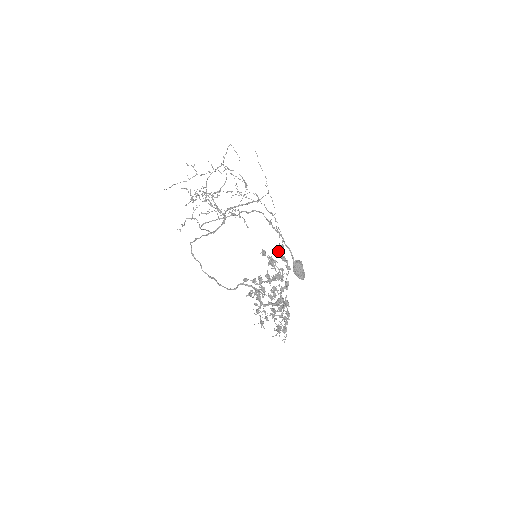
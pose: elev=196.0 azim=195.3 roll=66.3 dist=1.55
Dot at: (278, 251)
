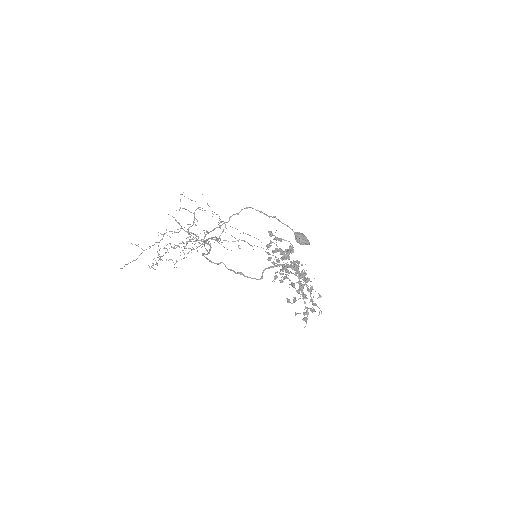
Dot at: (267, 252)
